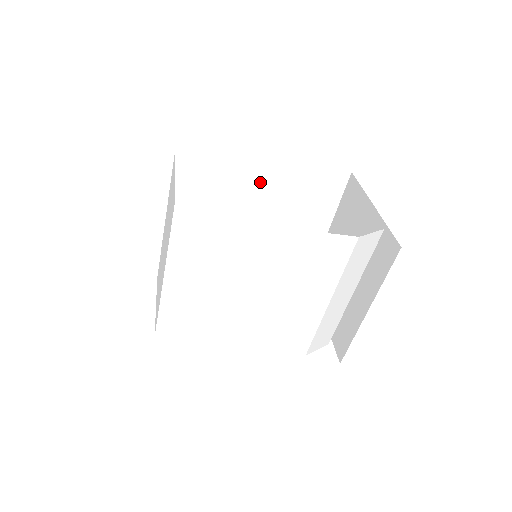
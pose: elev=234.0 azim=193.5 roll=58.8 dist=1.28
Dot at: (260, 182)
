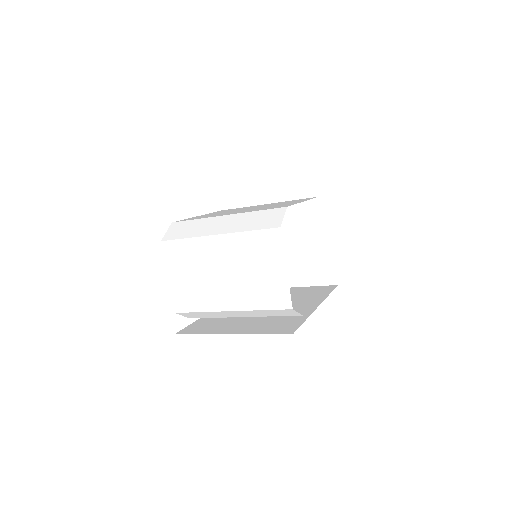
Dot at: occluded
